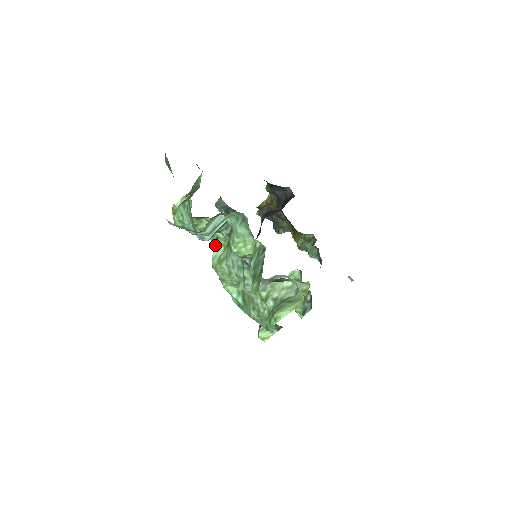
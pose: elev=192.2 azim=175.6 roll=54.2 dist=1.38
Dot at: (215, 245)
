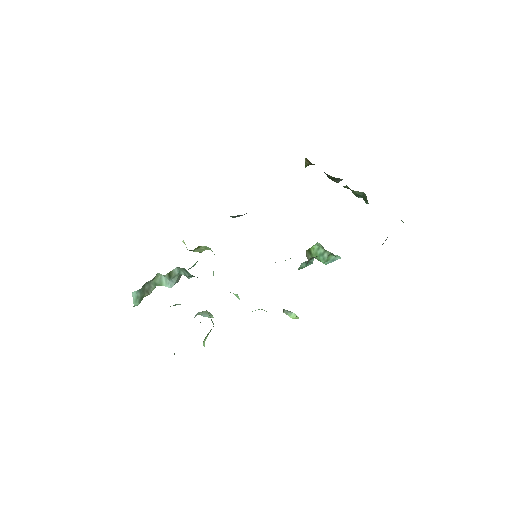
Dot at: occluded
